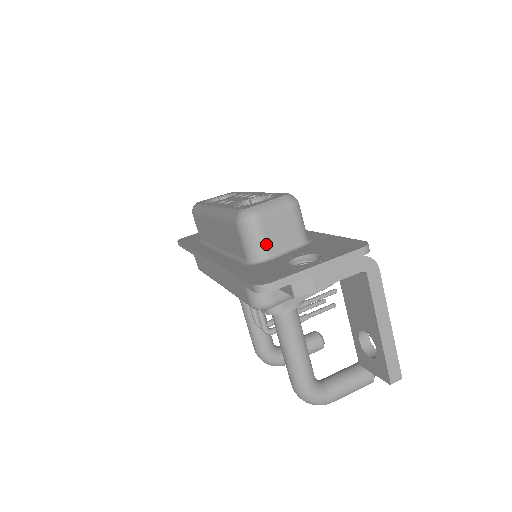
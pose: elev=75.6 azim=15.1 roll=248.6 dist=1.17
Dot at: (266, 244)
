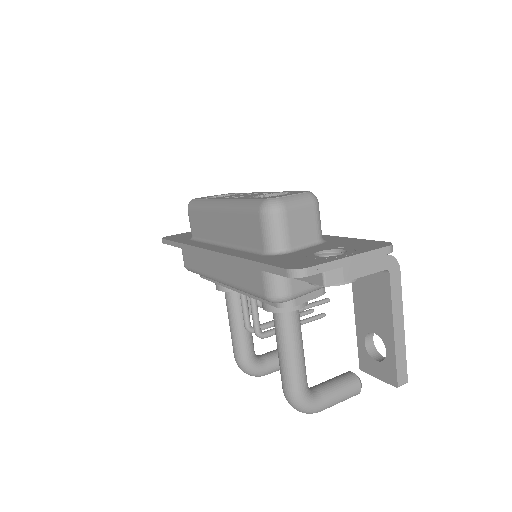
Dot at: (288, 236)
